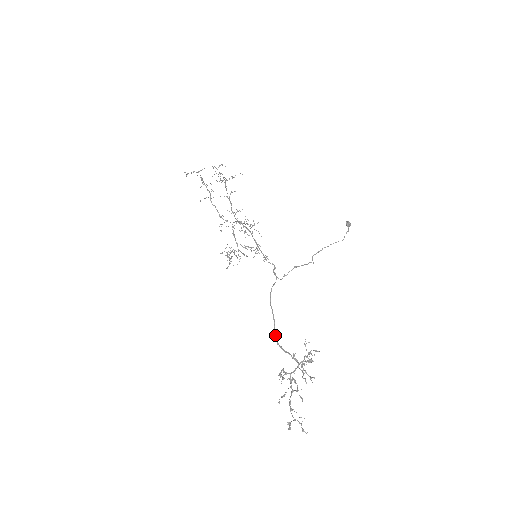
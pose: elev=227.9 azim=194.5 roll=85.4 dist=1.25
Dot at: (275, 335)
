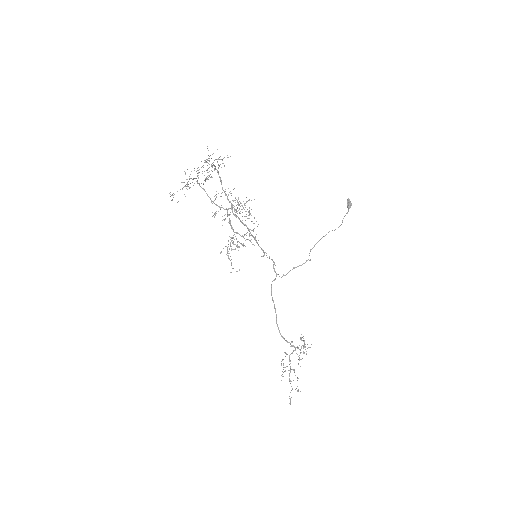
Dot at: occluded
